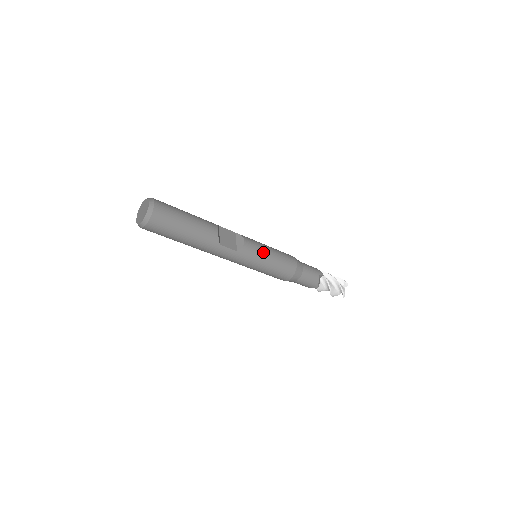
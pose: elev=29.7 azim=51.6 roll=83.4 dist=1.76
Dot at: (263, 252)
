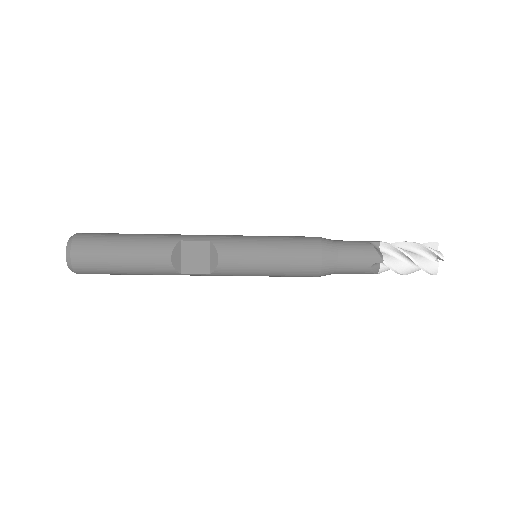
Dot at: (254, 265)
